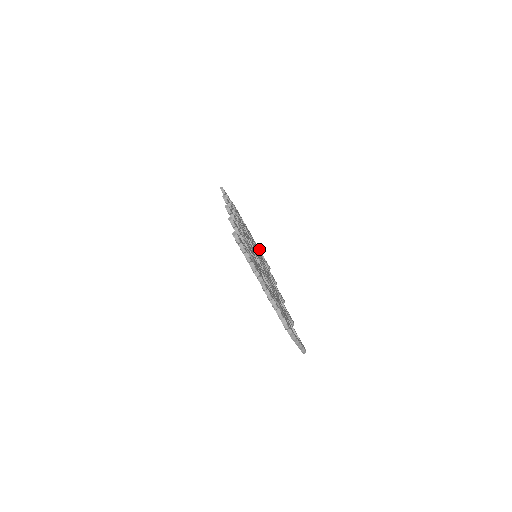
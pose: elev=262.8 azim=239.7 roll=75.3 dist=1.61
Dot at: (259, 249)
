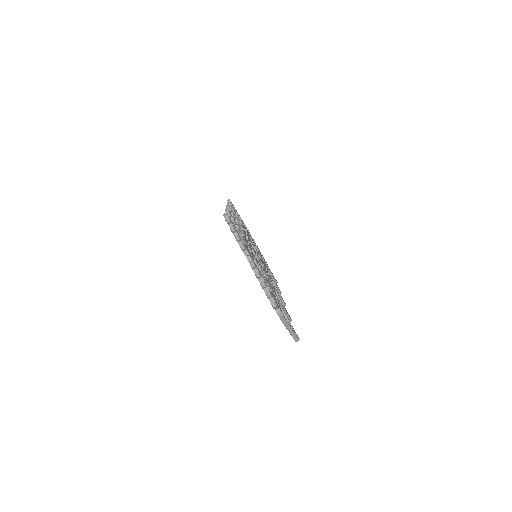
Dot at: (266, 262)
